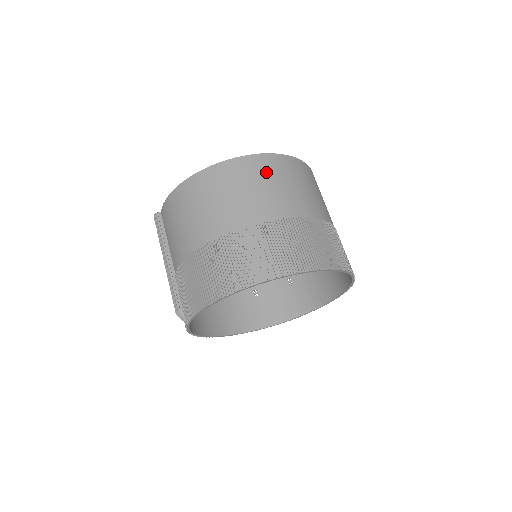
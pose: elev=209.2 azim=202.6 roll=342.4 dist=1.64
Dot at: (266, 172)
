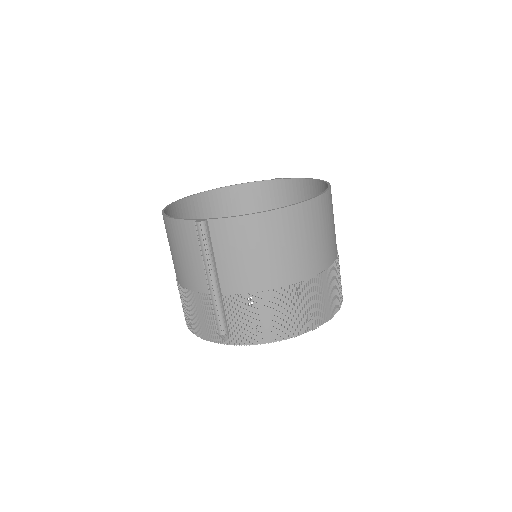
Dot at: (331, 211)
